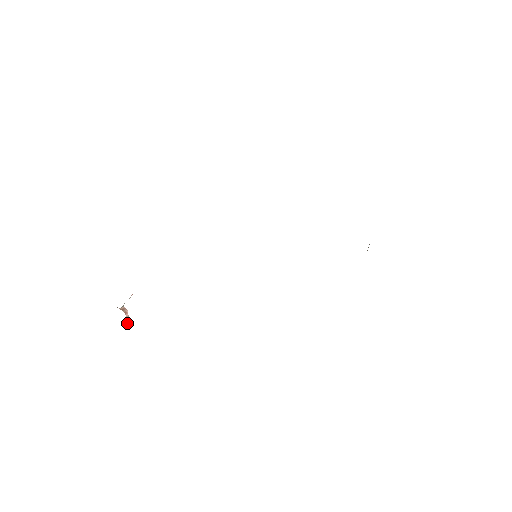
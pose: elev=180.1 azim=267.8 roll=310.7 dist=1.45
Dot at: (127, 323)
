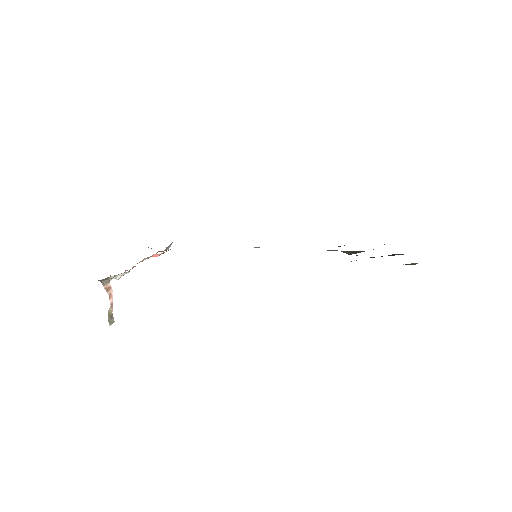
Dot at: (109, 317)
